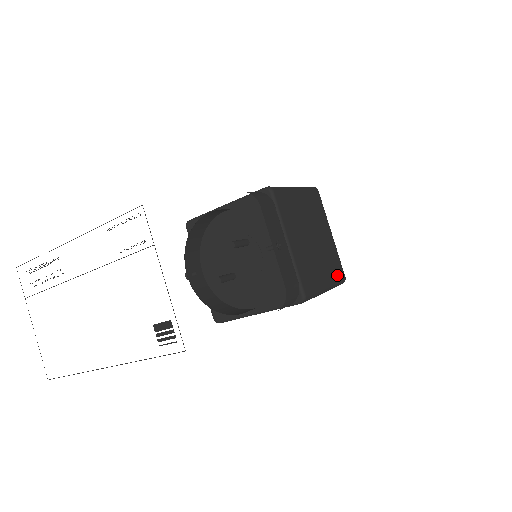
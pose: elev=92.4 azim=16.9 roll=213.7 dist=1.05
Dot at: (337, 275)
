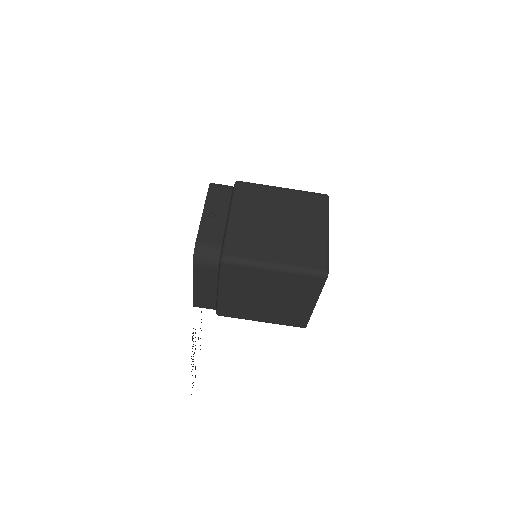
Dot at: (307, 262)
